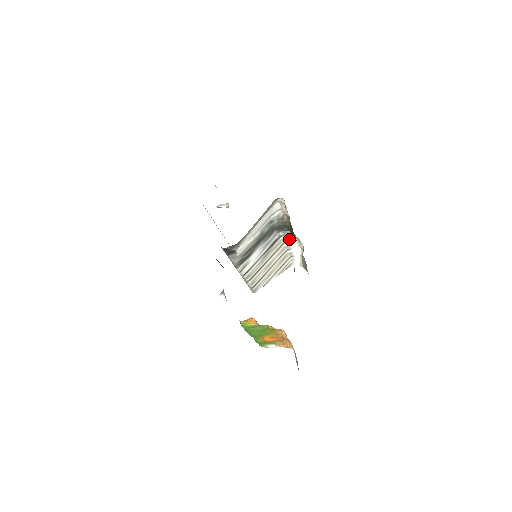
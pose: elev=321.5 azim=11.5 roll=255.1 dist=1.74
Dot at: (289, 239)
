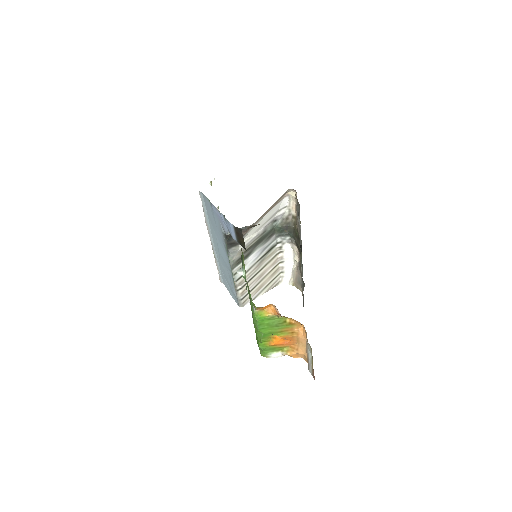
Dot at: (285, 248)
